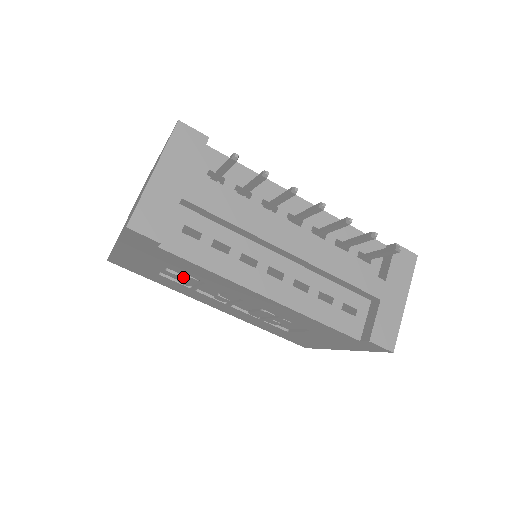
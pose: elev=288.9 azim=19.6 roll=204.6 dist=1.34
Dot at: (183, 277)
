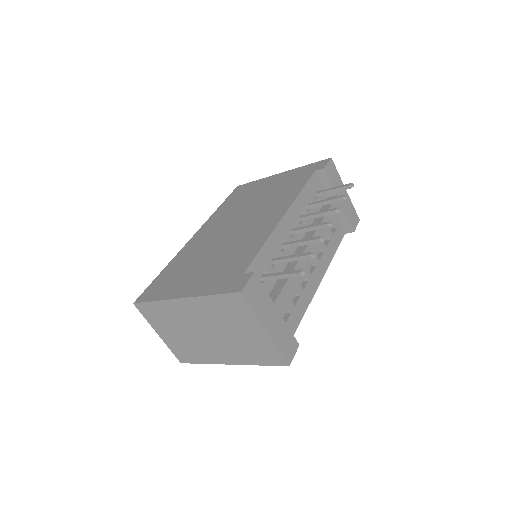
Dot at: occluded
